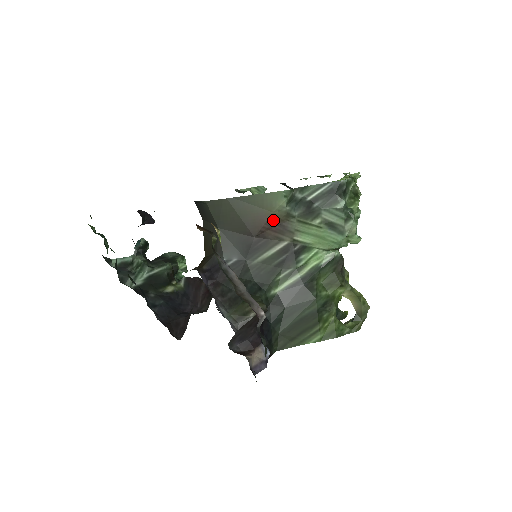
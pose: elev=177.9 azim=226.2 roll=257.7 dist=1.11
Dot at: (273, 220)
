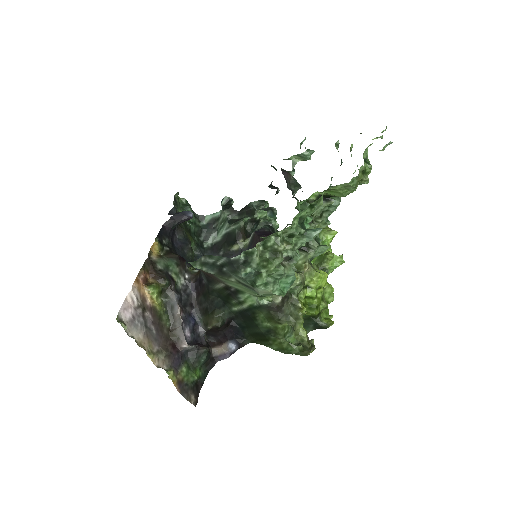
Dot at: (203, 271)
